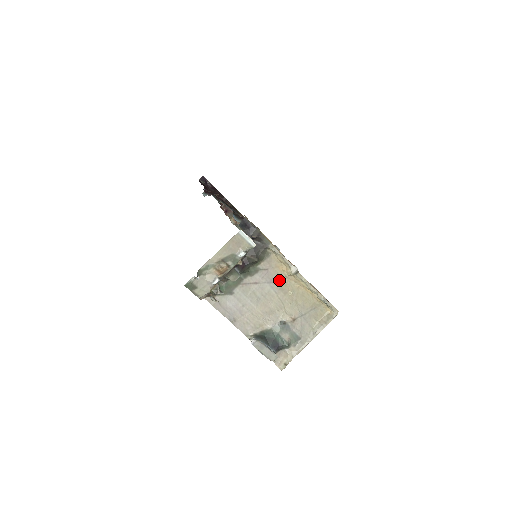
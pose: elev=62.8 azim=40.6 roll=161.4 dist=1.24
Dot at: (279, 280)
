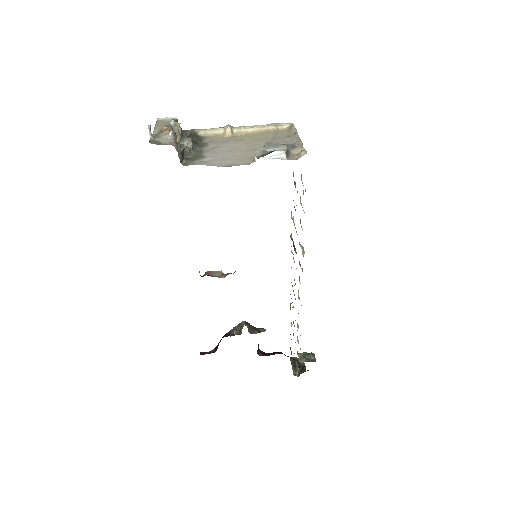
Dot at: (229, 140)
